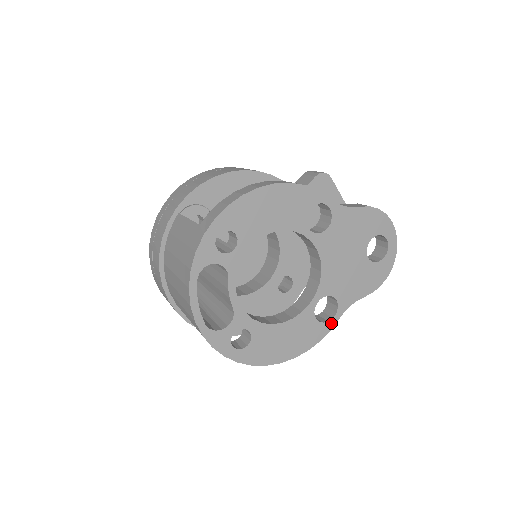
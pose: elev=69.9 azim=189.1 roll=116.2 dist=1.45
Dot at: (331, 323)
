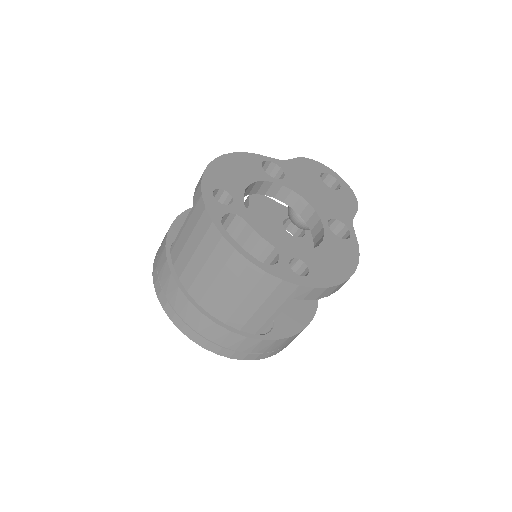
Dot at: (353, 238)
